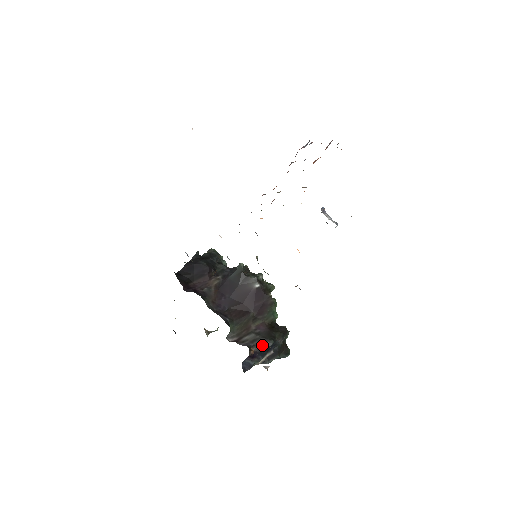
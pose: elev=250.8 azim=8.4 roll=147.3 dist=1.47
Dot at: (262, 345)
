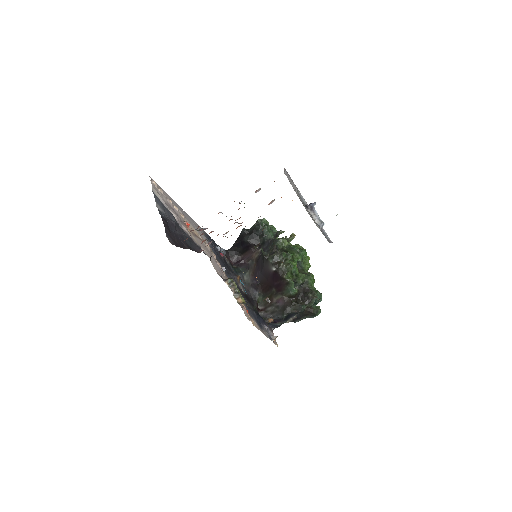
Dot at: (278, 317)
